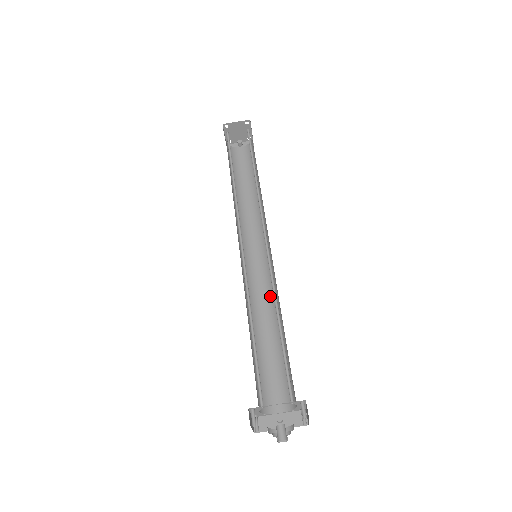
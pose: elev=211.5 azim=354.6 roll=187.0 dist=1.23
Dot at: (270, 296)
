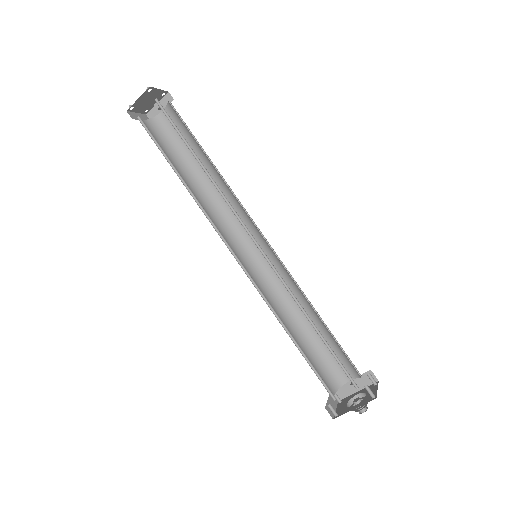
Dot at: (290, 283)
